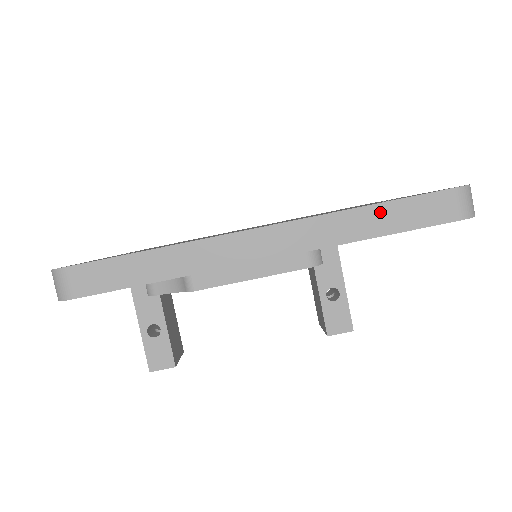
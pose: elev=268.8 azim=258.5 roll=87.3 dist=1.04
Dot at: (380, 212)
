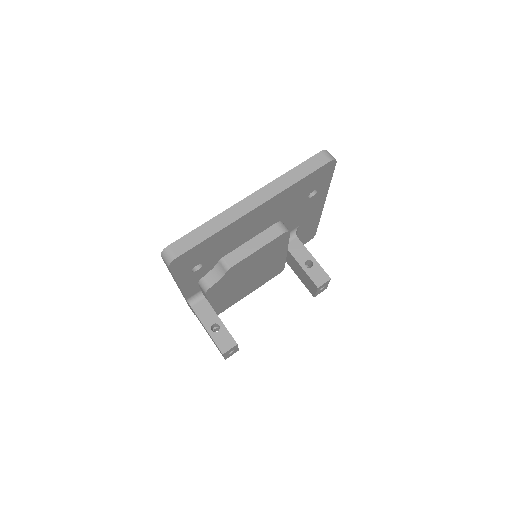
Dot at: (295, 171)
